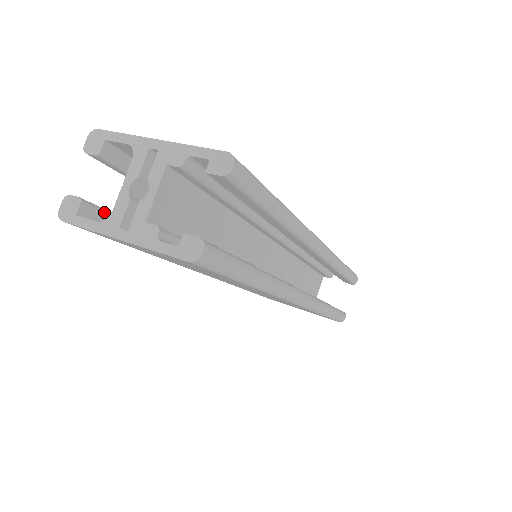
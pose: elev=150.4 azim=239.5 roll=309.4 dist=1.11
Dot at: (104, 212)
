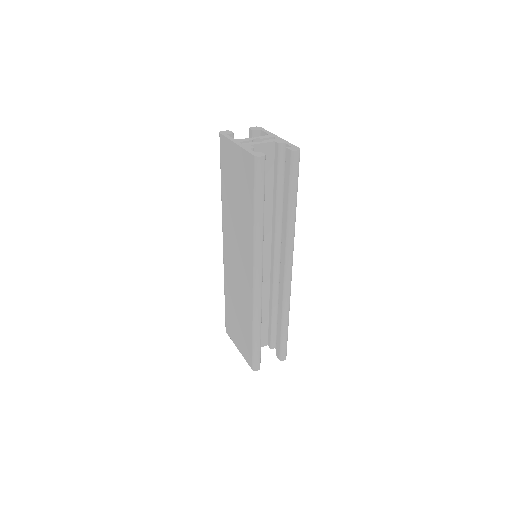
Dot at: occluded
